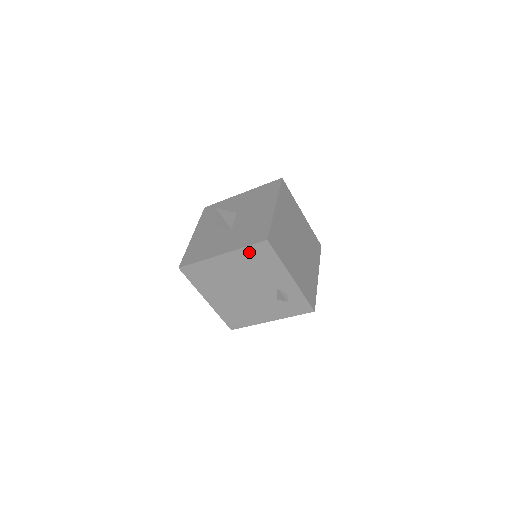
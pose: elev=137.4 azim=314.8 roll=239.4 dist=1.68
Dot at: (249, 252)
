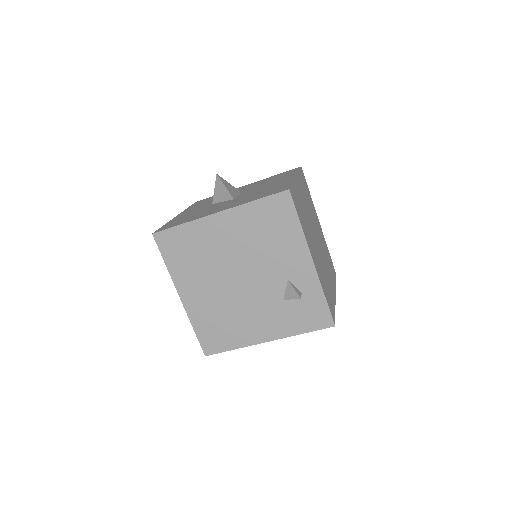
Dot at: (259, 210)
